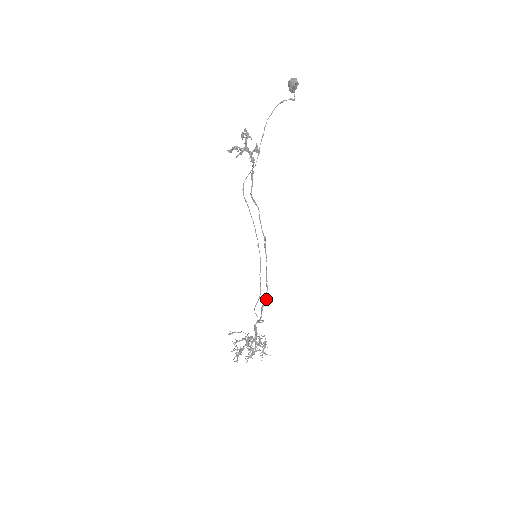
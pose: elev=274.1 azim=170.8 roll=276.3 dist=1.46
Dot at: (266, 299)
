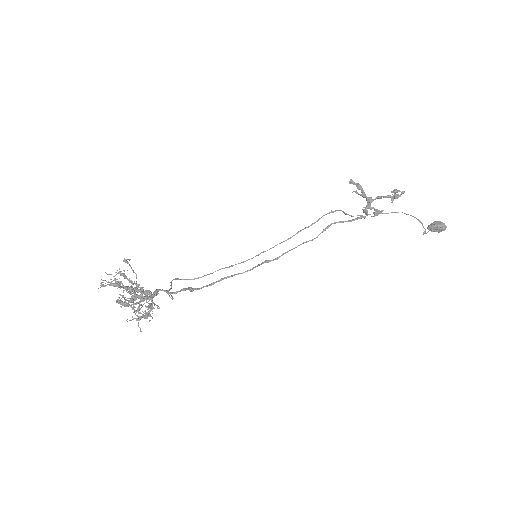
Dot at: (196, 289)
